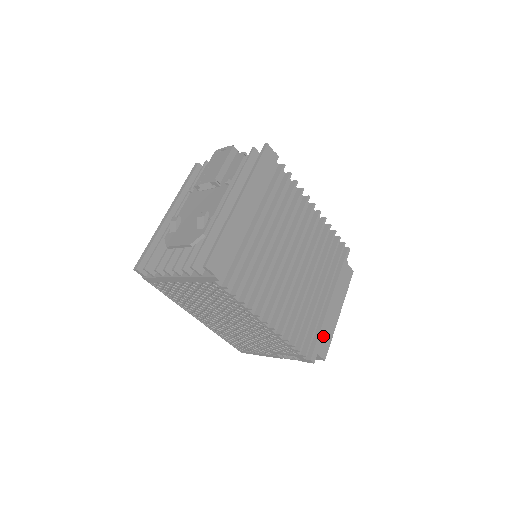
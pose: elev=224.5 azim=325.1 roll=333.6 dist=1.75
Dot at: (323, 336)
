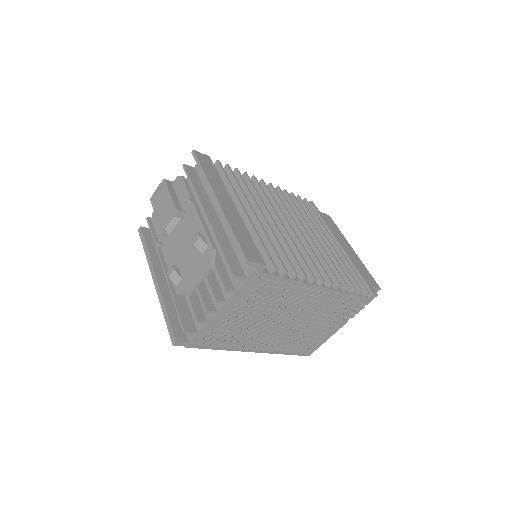
Dot at: (362, 272)
